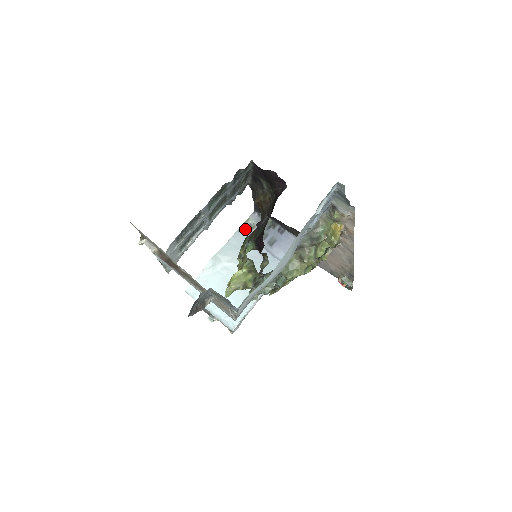
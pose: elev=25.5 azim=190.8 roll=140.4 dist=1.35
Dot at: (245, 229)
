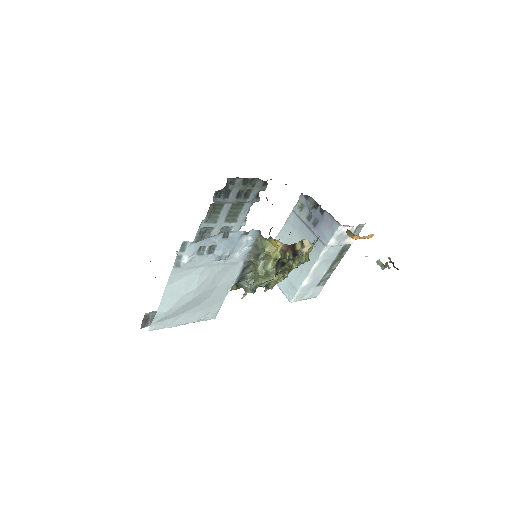
Dot at: (296, 211)
